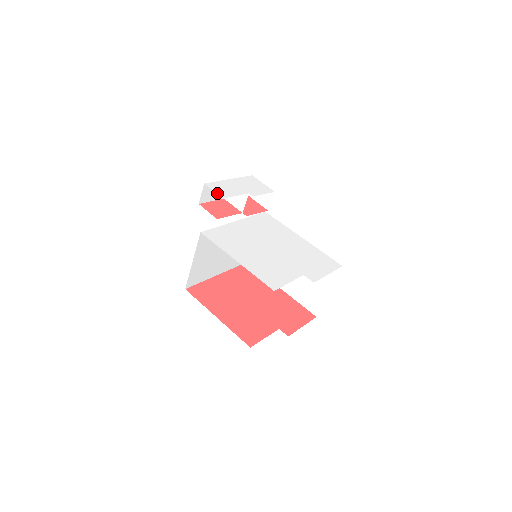
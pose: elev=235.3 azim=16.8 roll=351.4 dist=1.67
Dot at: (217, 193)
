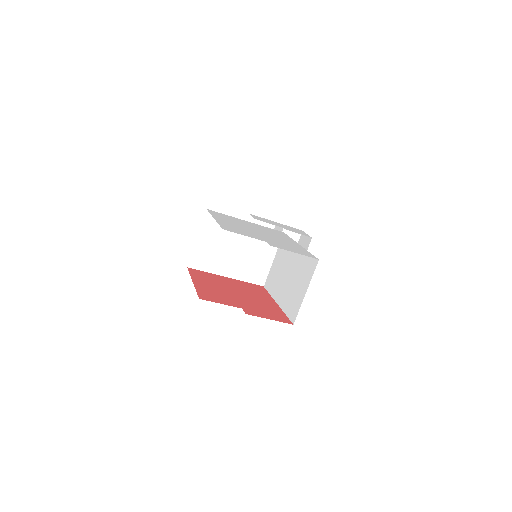
Dot at: (253, 217)
